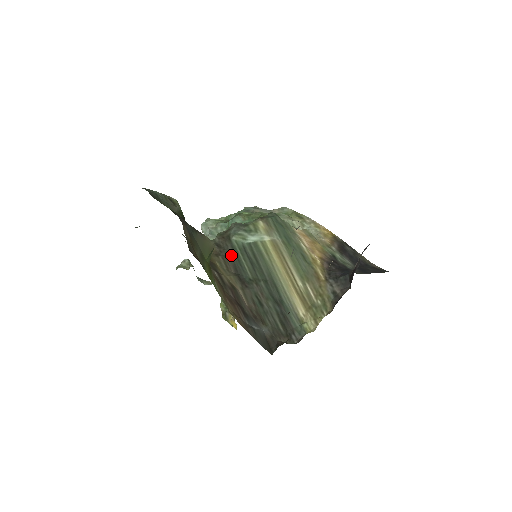
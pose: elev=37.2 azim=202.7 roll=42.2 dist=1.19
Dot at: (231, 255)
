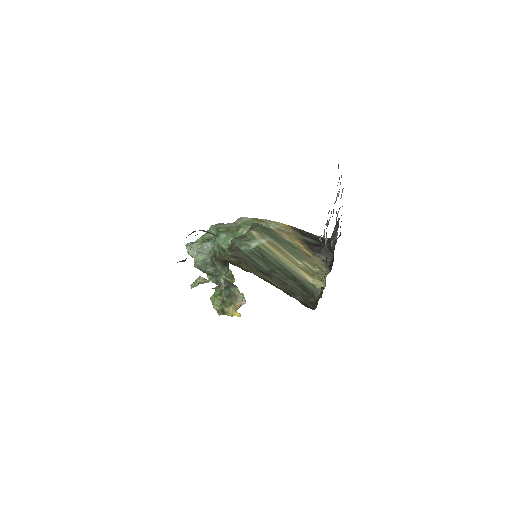
Dot at: (247, 260)
